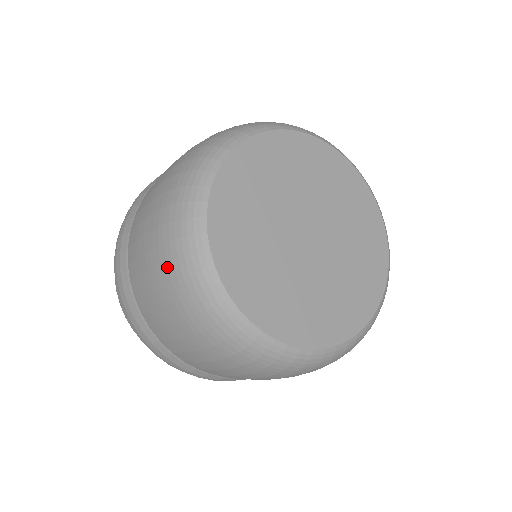
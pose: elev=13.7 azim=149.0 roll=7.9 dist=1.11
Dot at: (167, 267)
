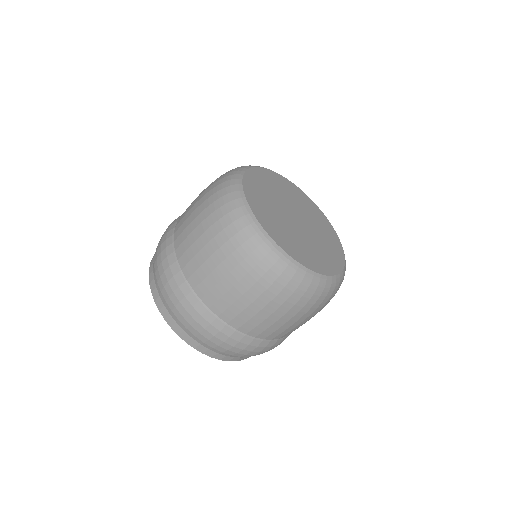
Dot at: occluded
